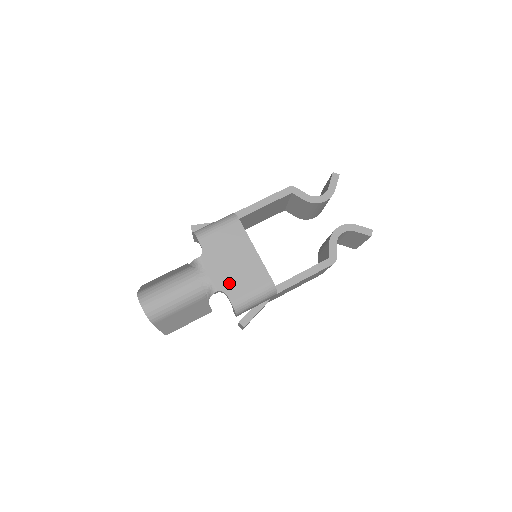
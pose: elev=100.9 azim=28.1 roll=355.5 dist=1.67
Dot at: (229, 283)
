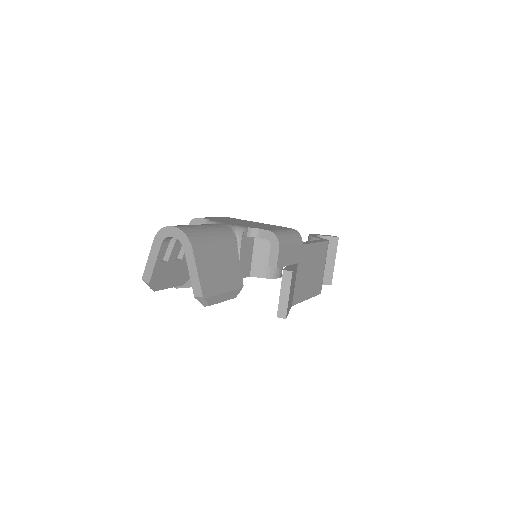
Dot at: (254, 226)
